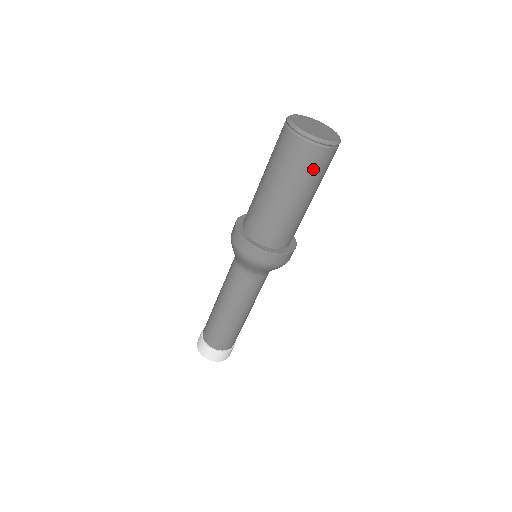
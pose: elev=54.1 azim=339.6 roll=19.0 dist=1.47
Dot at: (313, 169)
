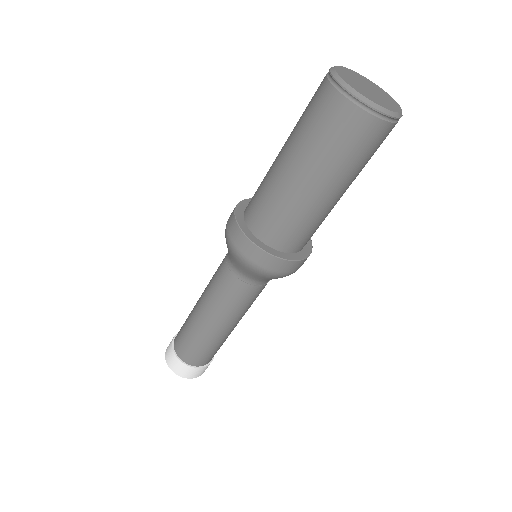
Dot at: (376, 150)
